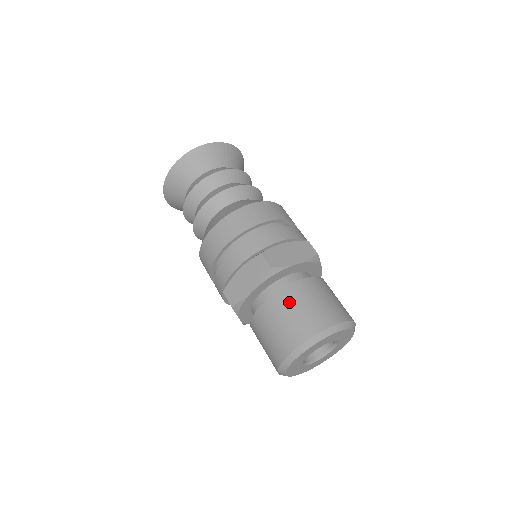
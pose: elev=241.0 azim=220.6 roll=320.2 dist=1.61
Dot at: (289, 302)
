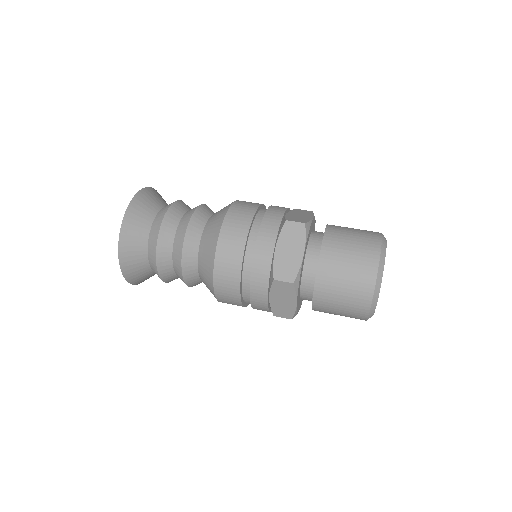
Dot at: (339, 241)
